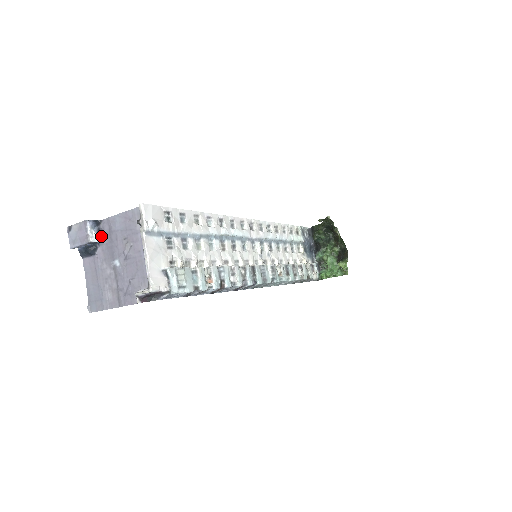
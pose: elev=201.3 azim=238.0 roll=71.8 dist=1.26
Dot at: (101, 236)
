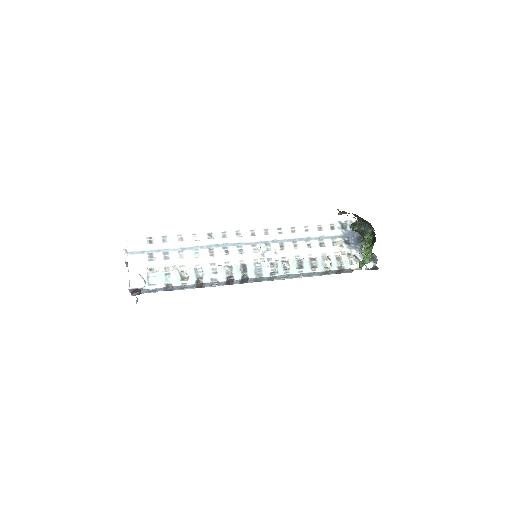
Dot at: occluded
